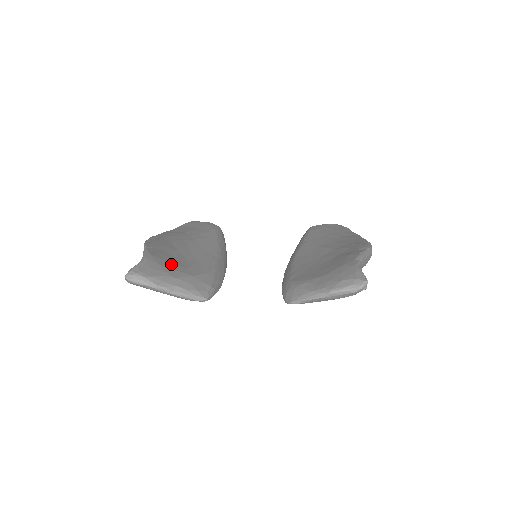
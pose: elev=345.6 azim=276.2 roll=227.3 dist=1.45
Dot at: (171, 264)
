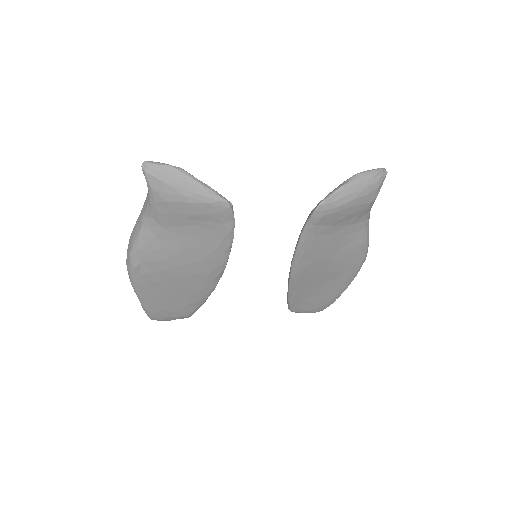
Dot at: occluded
